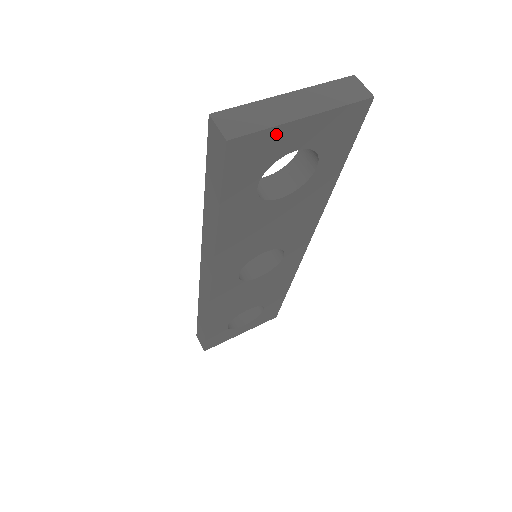
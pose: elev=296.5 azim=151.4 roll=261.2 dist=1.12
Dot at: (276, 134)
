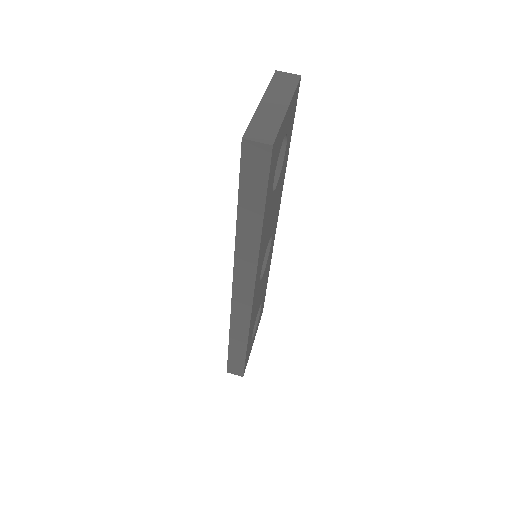
Dot at: (282, 128)
